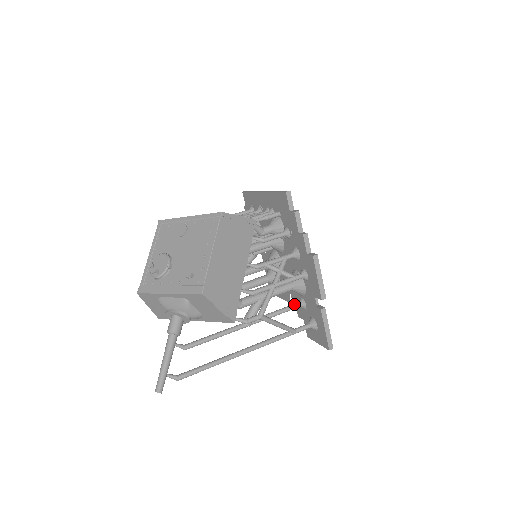
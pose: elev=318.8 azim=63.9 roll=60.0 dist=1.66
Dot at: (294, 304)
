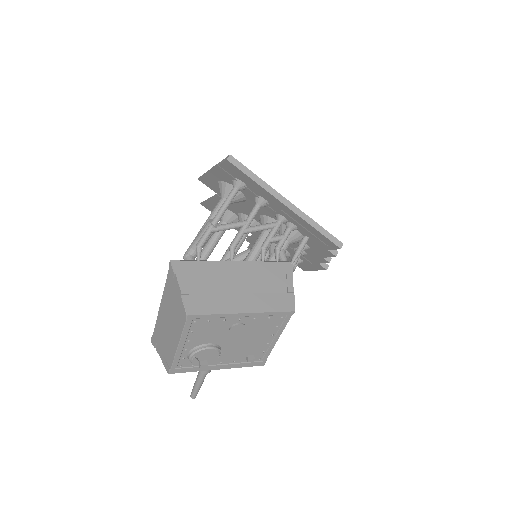
Dot at: occluded
